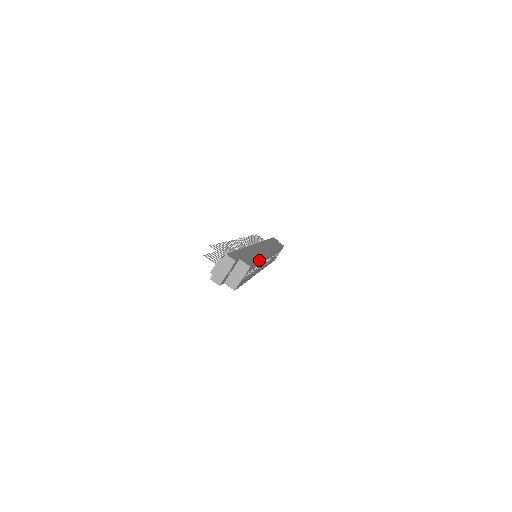
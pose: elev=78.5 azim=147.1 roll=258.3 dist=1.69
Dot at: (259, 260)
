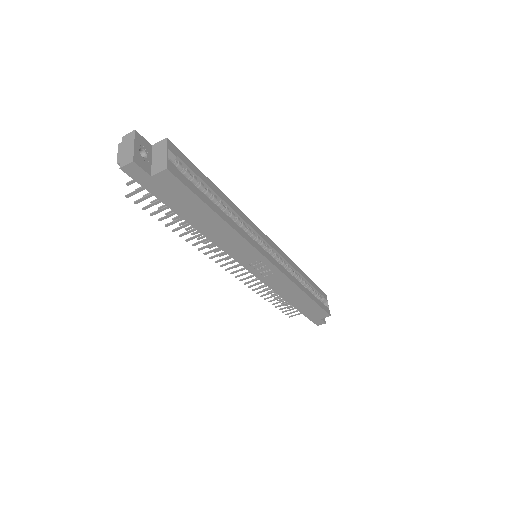
Dot at: (211, 183)
